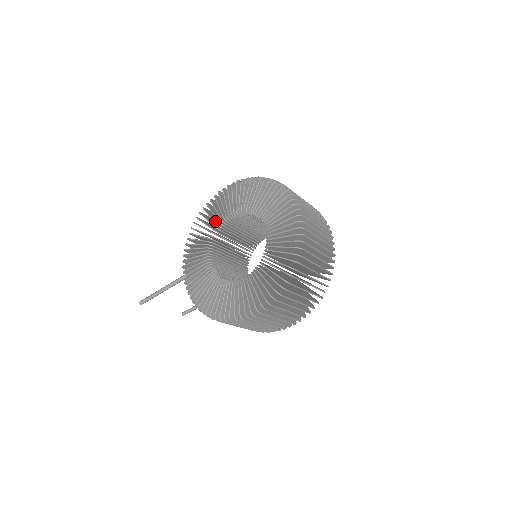
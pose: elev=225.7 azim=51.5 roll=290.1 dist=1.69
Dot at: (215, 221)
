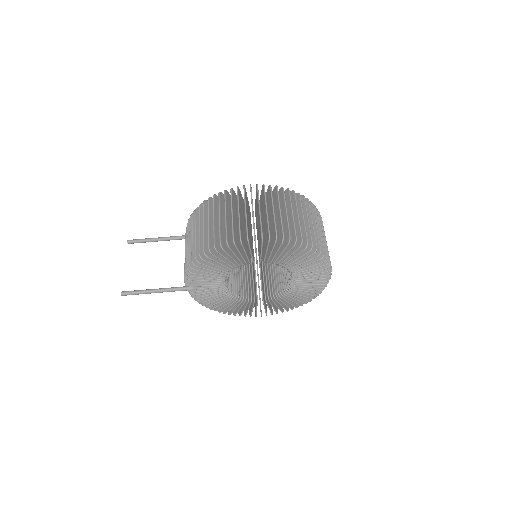
Dot at: occluded
